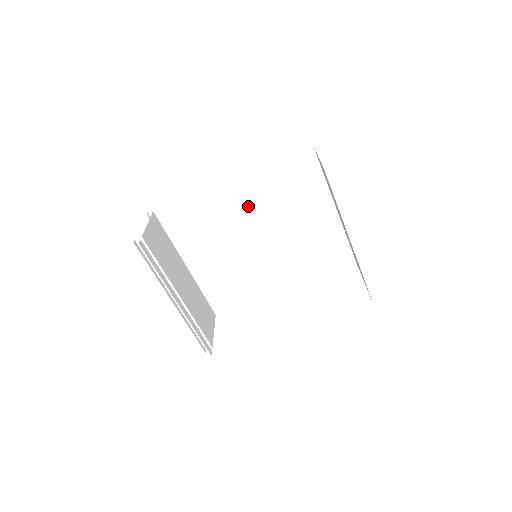
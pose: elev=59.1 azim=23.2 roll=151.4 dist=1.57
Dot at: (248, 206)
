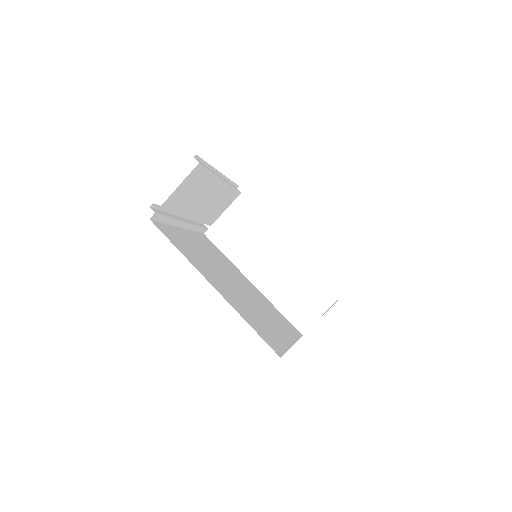
Dot at: occluded
